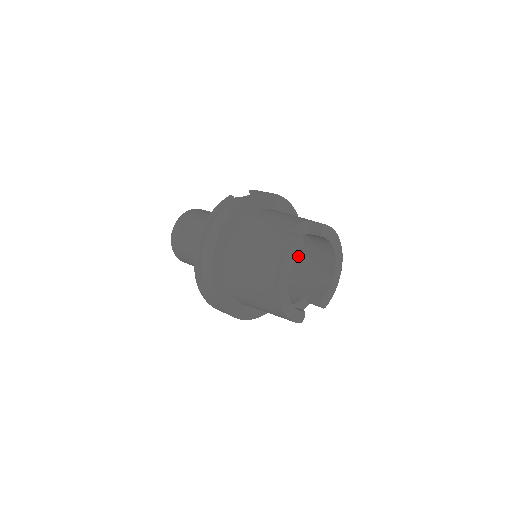
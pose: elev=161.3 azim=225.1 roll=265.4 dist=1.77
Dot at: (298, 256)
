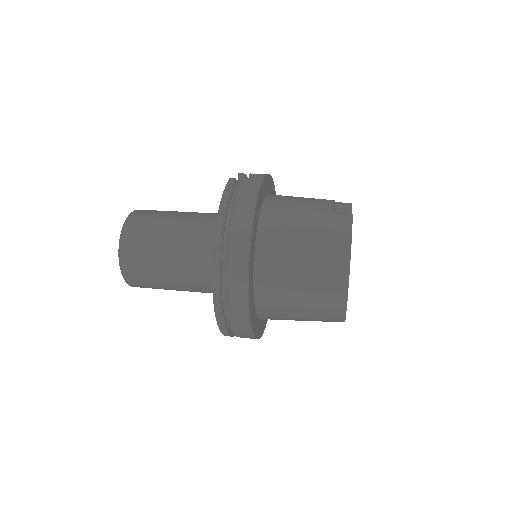
Dot at: occluded
